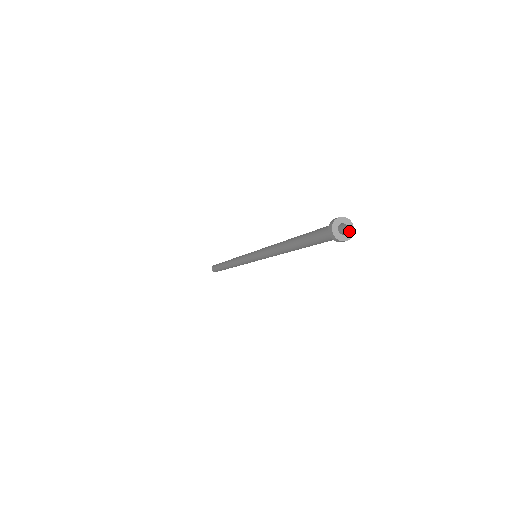
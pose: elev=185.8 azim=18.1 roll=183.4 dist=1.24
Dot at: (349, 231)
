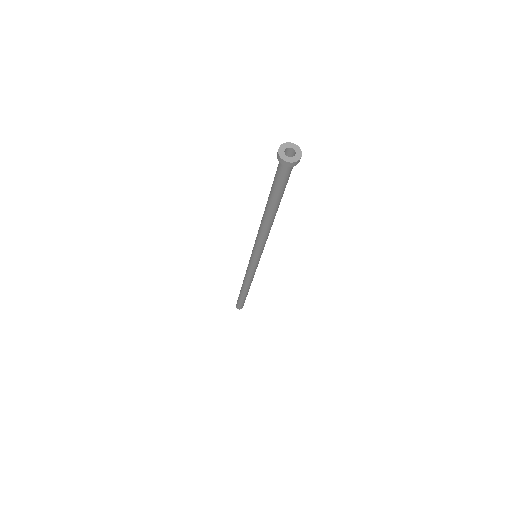
Dot at: (295, 149)
